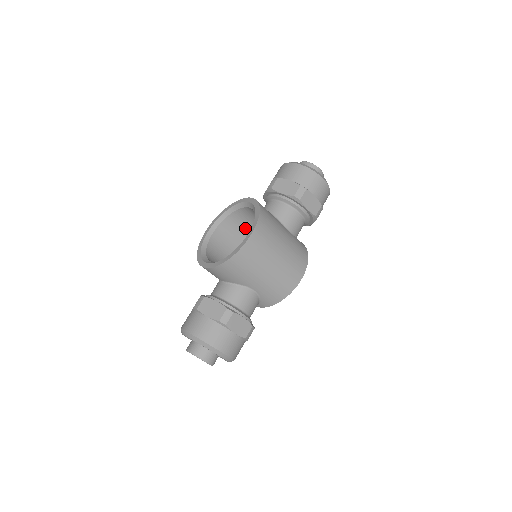
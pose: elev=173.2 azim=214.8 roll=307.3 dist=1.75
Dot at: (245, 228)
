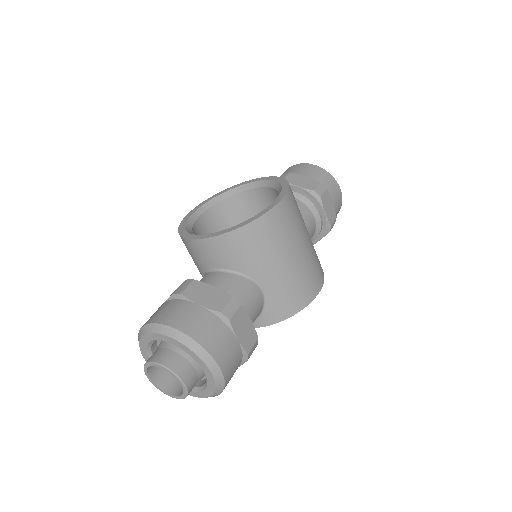
Dot at: occluded
